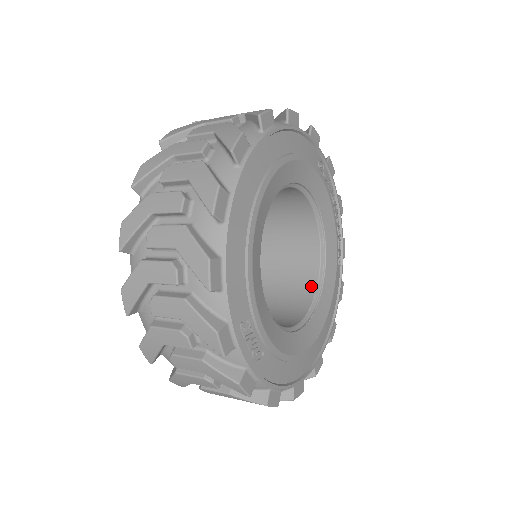
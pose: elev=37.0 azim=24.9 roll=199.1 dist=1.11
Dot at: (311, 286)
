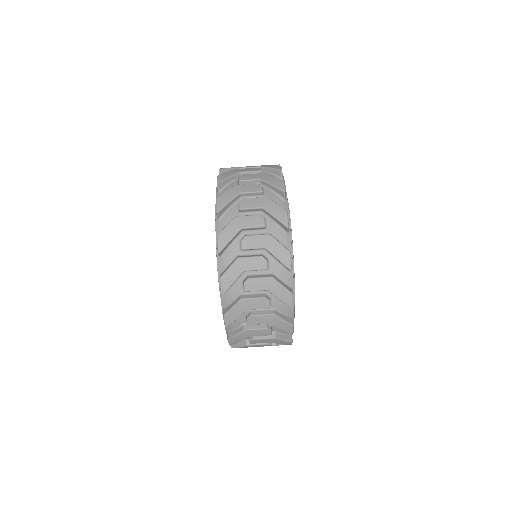
Dot at: occluded
